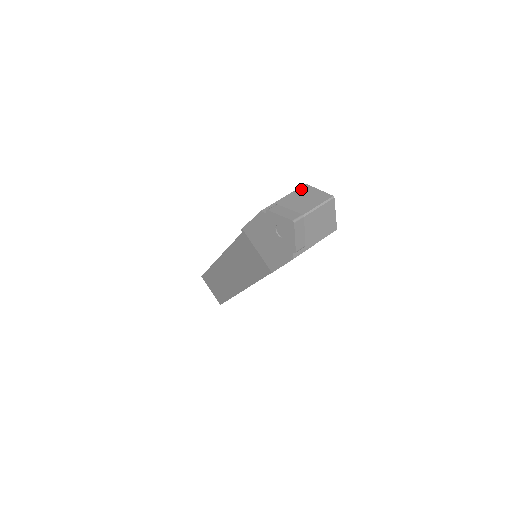
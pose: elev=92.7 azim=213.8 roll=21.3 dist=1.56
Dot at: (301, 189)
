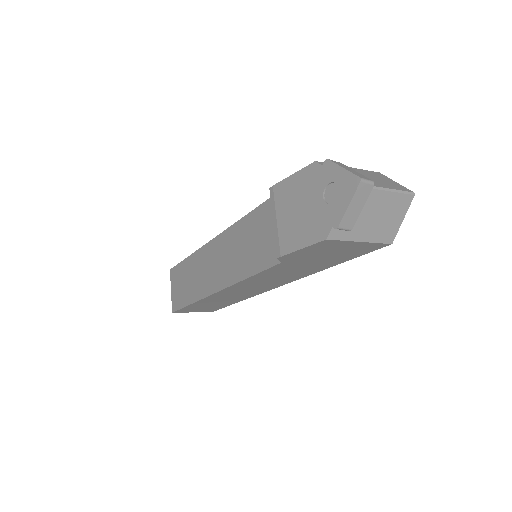
Dot at: (373, 172)
